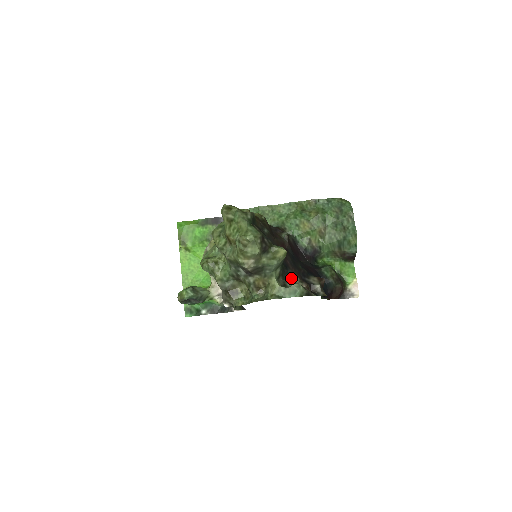
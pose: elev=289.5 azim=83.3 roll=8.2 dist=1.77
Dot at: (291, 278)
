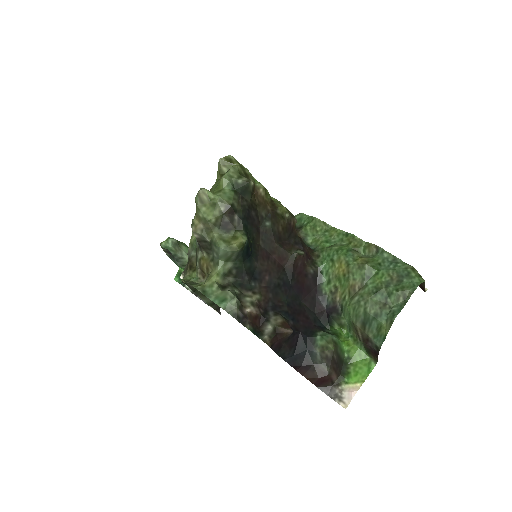
Dot at: (246, 291)
